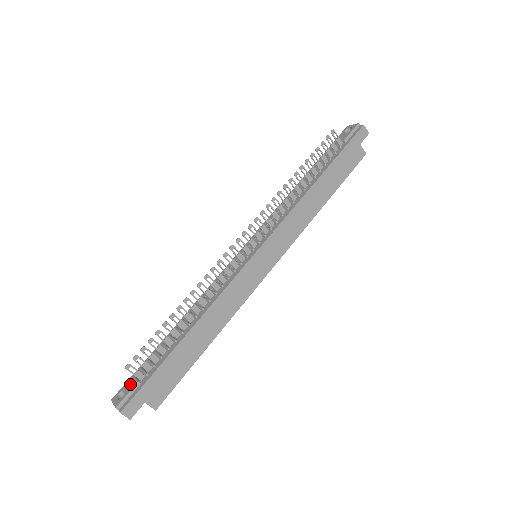
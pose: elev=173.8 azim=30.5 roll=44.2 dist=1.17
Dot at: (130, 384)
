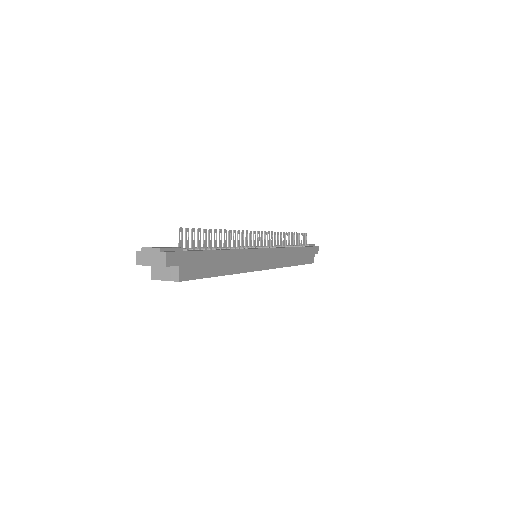
Dot at: occluded
